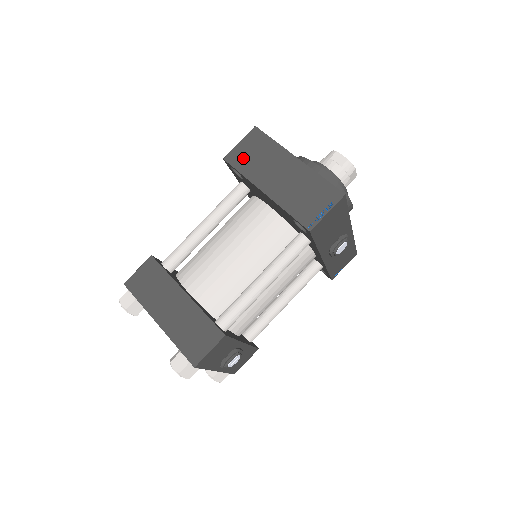
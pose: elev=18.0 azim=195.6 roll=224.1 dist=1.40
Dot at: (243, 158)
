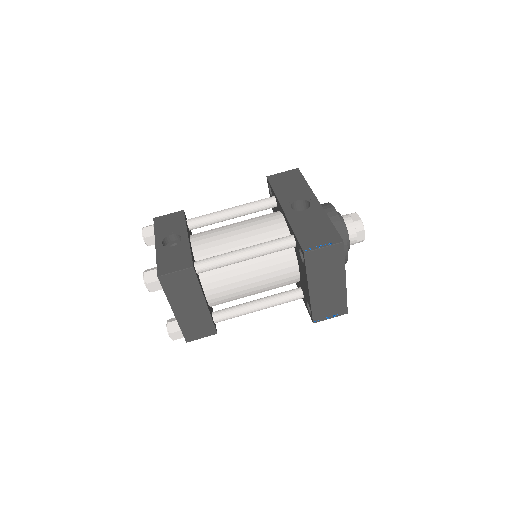
Dot at: (317, 261)
